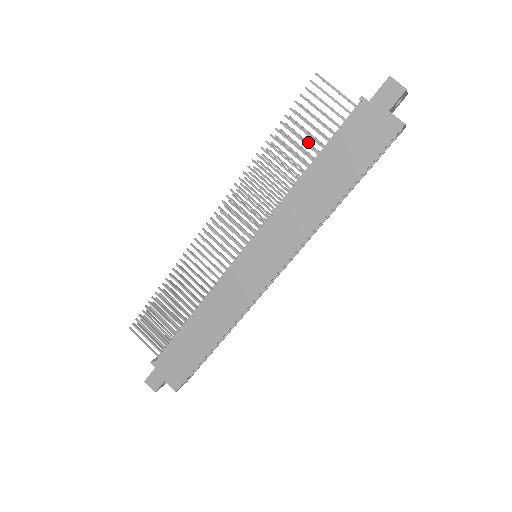
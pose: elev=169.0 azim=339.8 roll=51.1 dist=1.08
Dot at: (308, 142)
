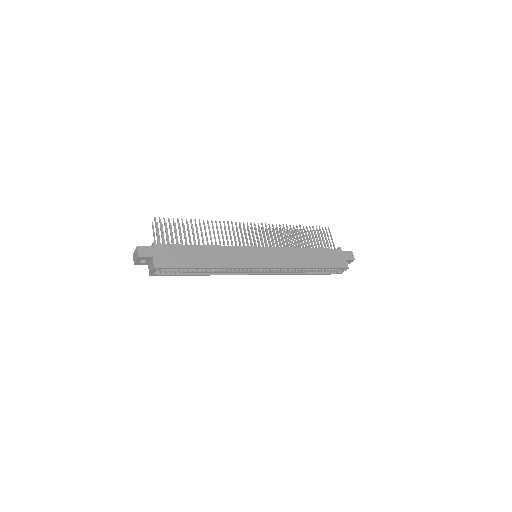
Dot at: occluded
